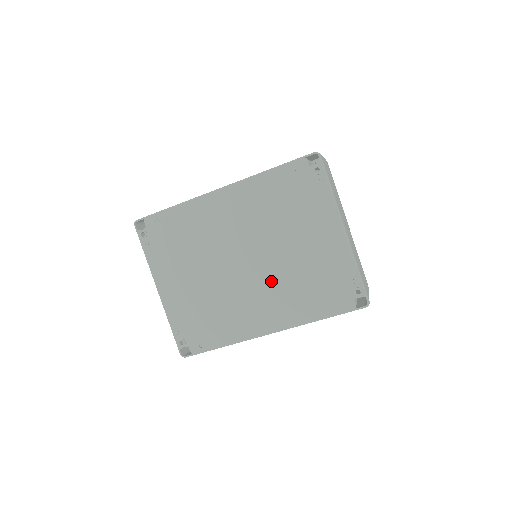
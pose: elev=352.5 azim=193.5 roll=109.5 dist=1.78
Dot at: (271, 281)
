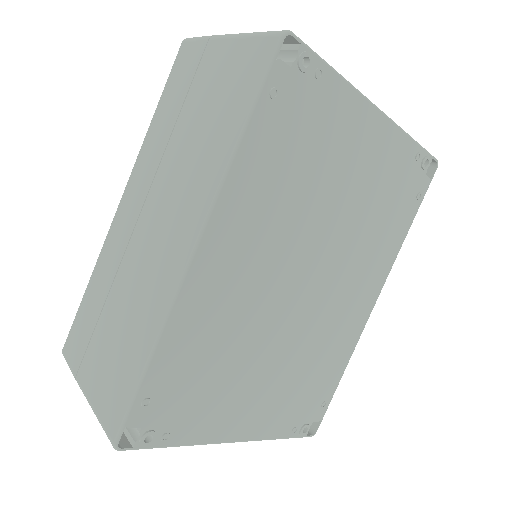
Dot at: (344, 262)
